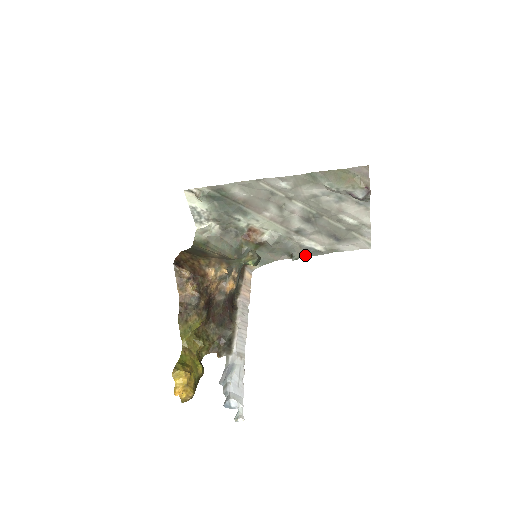
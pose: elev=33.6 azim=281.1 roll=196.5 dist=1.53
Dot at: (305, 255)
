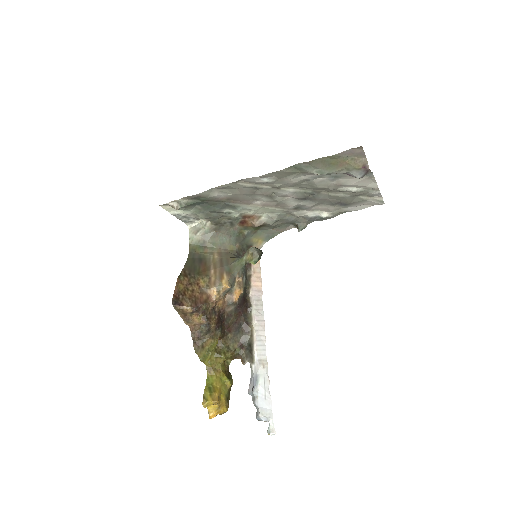
Dot at: (312, 221)
